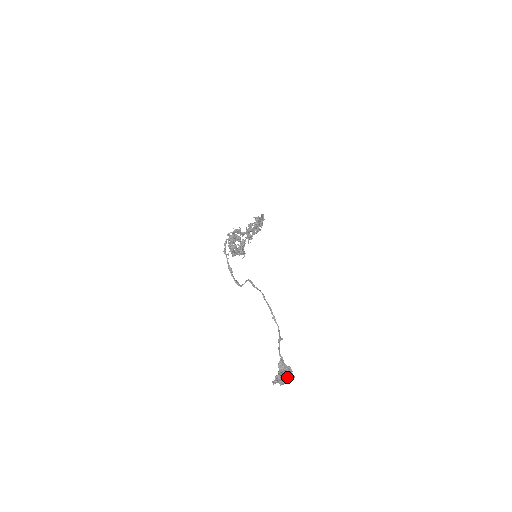
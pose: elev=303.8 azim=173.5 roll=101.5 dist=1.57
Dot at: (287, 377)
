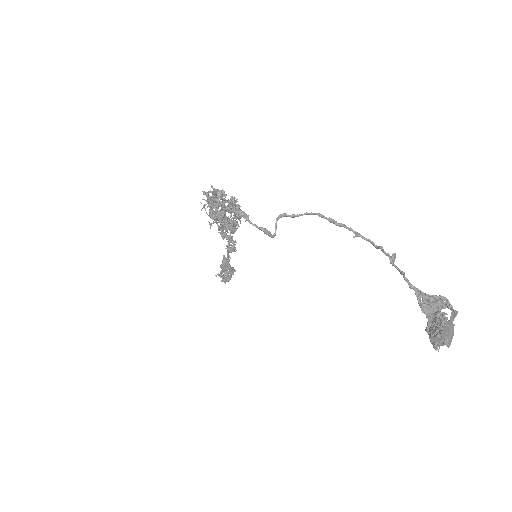
Dot at: occluded
